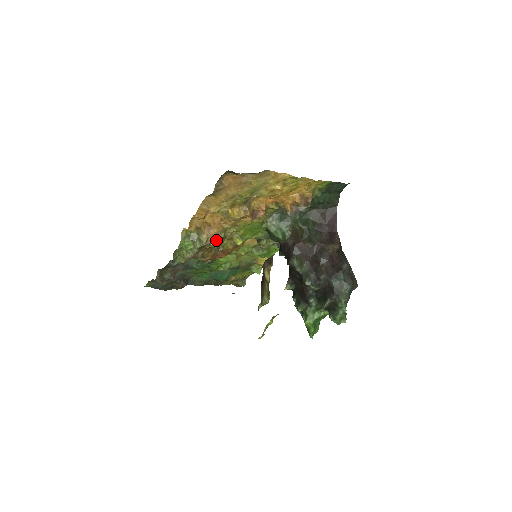
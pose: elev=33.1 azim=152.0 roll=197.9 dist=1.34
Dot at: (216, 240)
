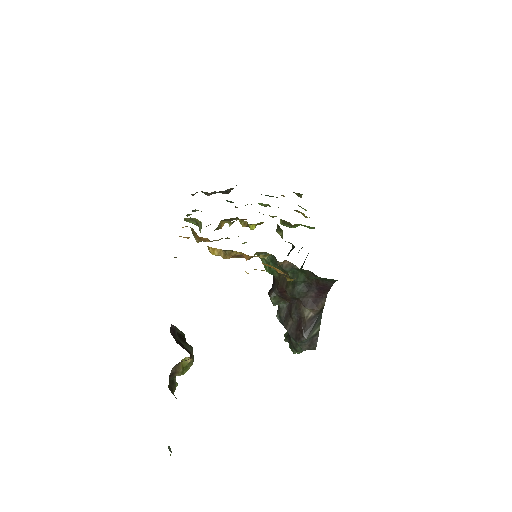
Dot at: occluded
